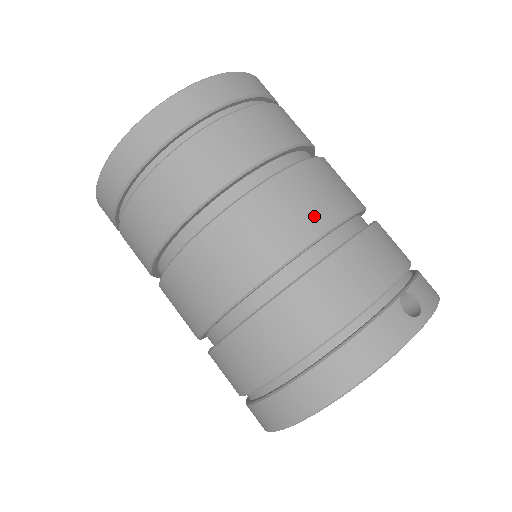
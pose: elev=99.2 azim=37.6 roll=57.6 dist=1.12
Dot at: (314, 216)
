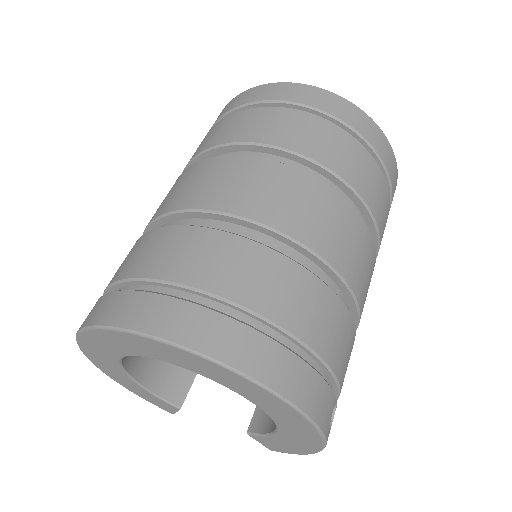
Dot at: (364, 289)
